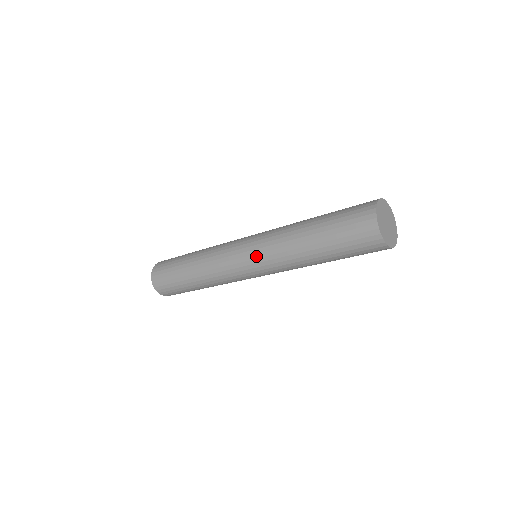
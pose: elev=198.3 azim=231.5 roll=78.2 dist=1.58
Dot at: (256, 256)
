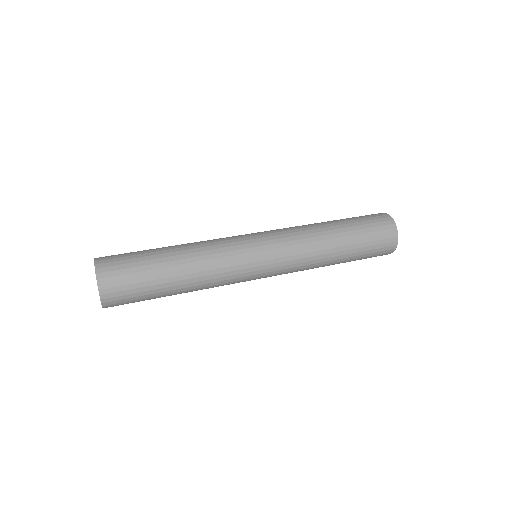
Dot at: (280, 268)
